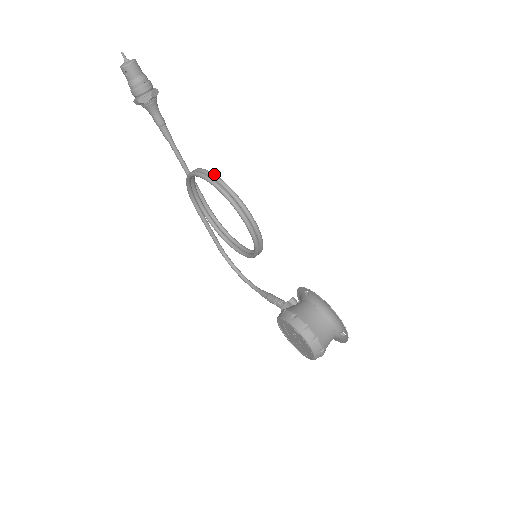
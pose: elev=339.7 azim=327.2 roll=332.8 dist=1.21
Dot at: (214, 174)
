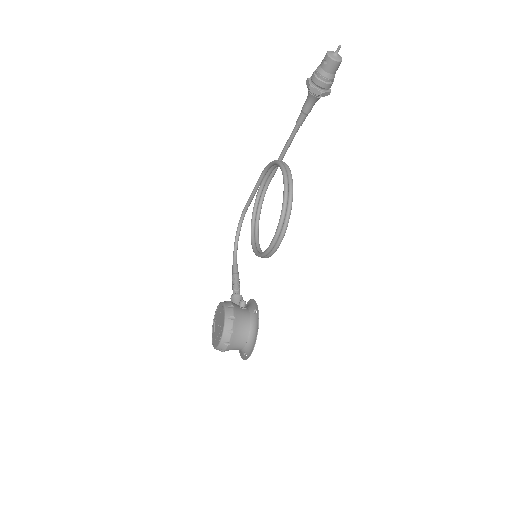
Dot at: occluded
